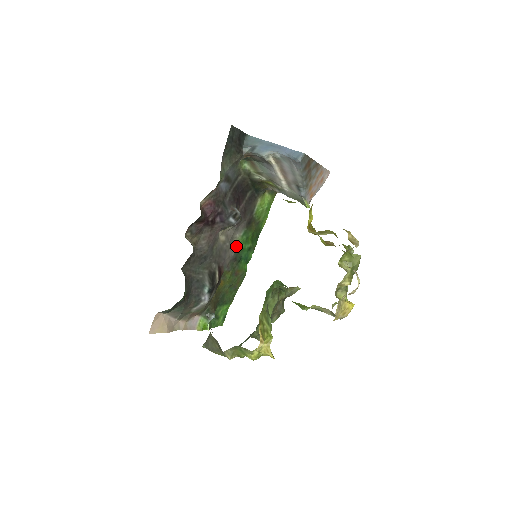
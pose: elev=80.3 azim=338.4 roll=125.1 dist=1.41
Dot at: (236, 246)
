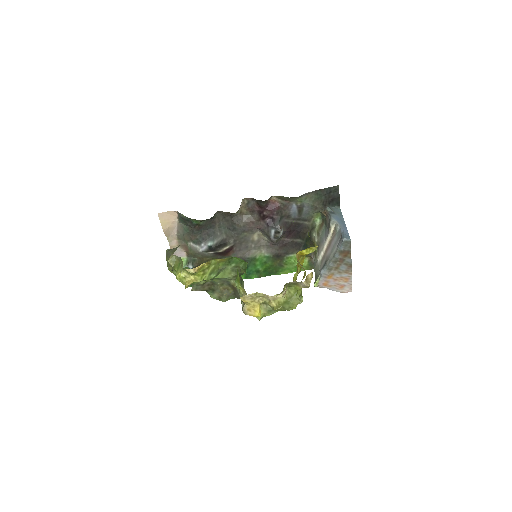
Dot at: (255, 256)
